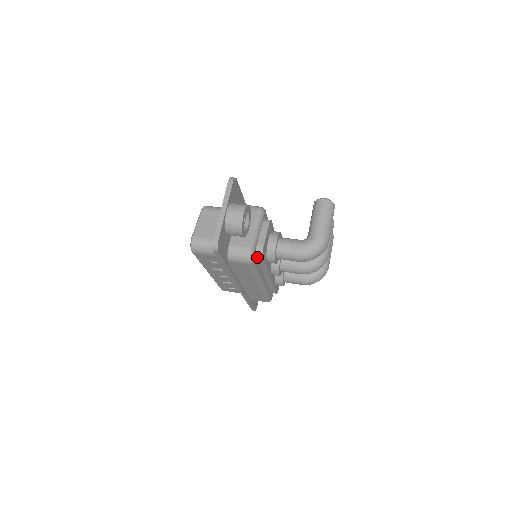
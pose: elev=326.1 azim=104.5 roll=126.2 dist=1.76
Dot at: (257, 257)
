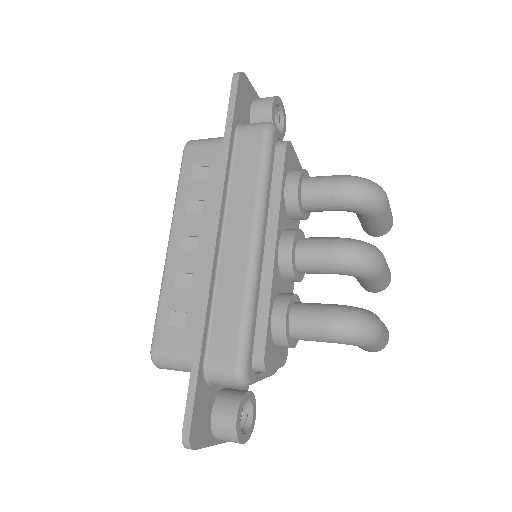
Dot at: (276, 151)
